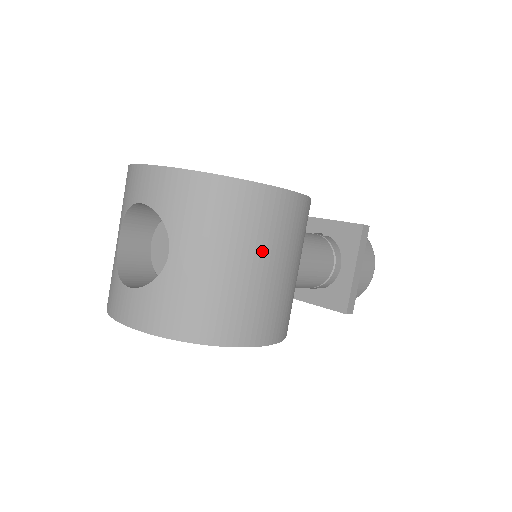
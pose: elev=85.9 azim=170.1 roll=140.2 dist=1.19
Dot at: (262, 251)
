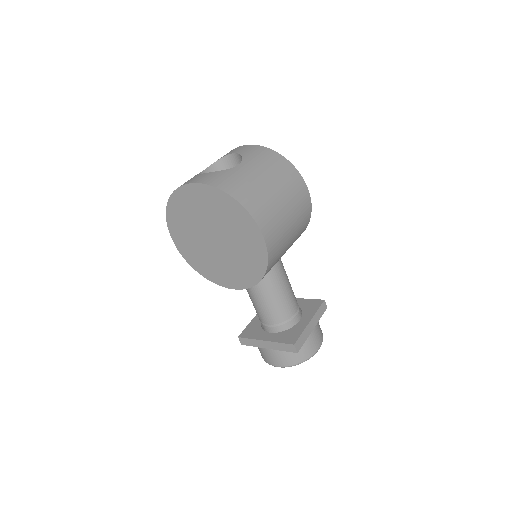
Dot at: (284, 192)
